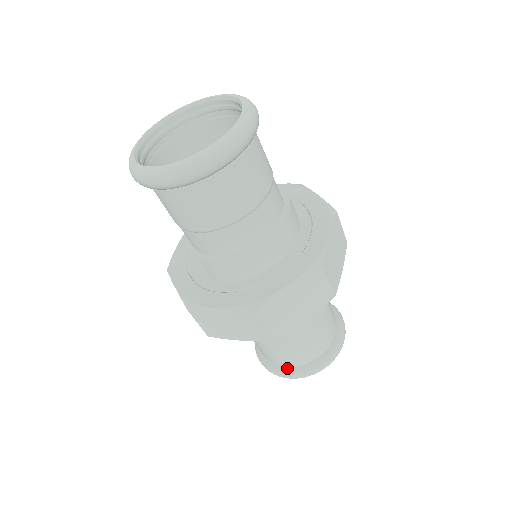
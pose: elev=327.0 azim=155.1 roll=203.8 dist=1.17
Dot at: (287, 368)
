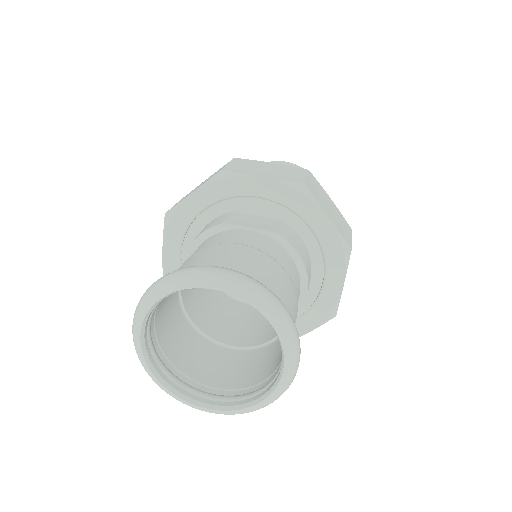
Dot at: occluded
